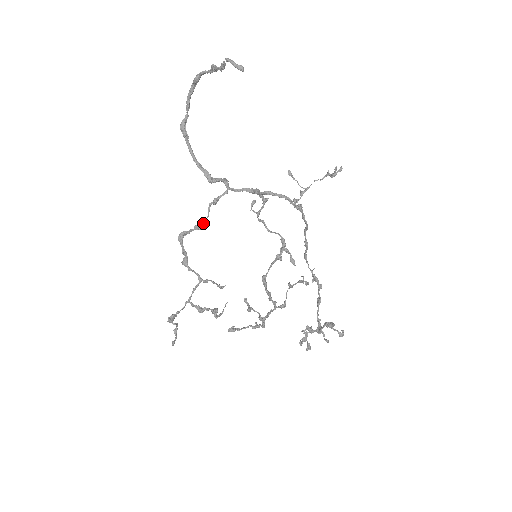
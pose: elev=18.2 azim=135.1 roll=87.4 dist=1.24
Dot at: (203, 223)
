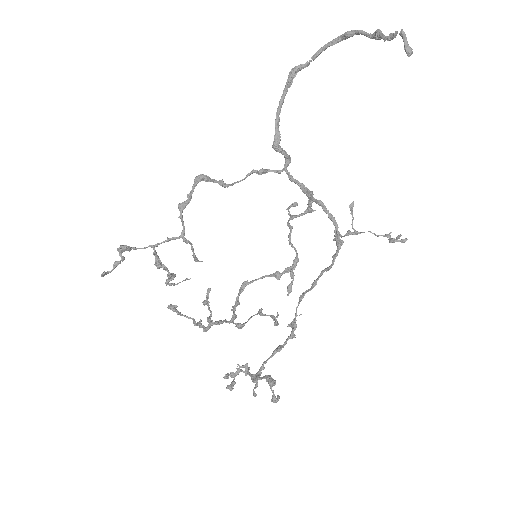
Dot at: (232, 183)
